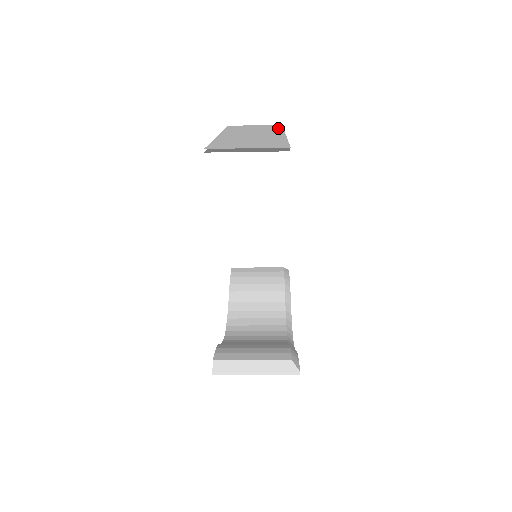
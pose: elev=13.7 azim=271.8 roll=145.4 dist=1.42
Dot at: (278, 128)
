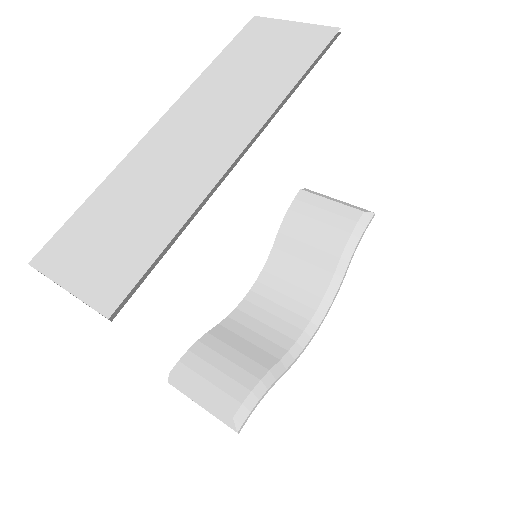
Dot at: (290, 78)
